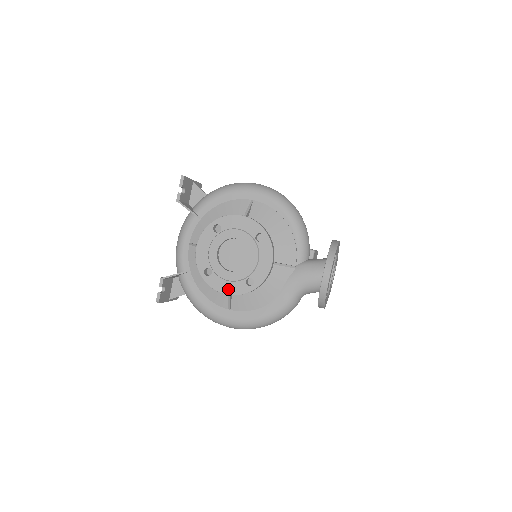
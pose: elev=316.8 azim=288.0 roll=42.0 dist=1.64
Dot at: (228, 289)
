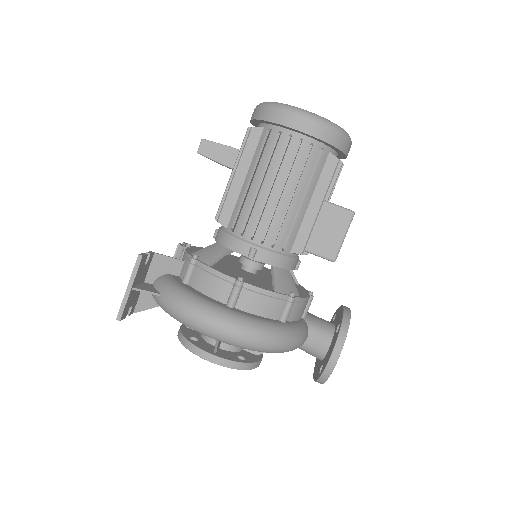
Dot at: occluded
